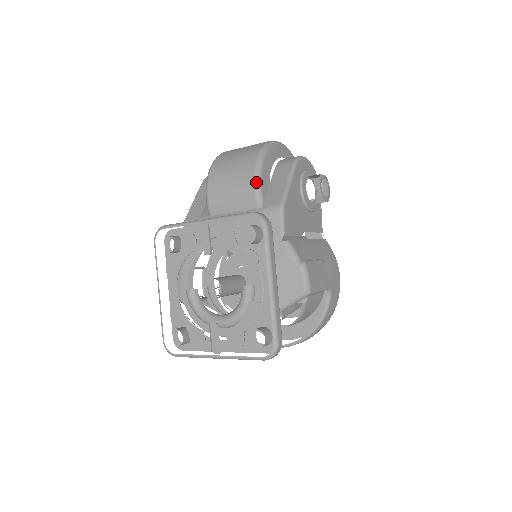
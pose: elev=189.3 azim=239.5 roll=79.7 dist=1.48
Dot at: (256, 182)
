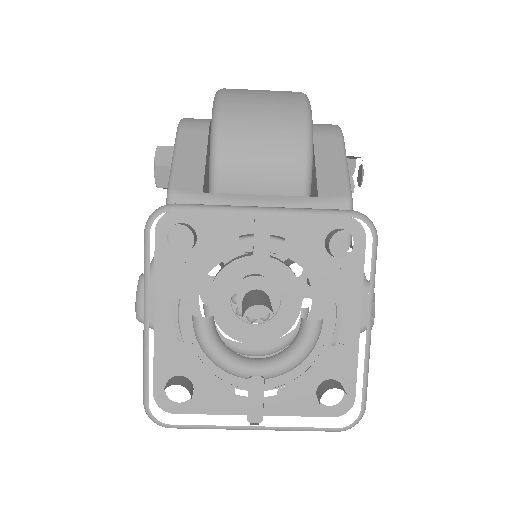
Dot at: (308, 155)
